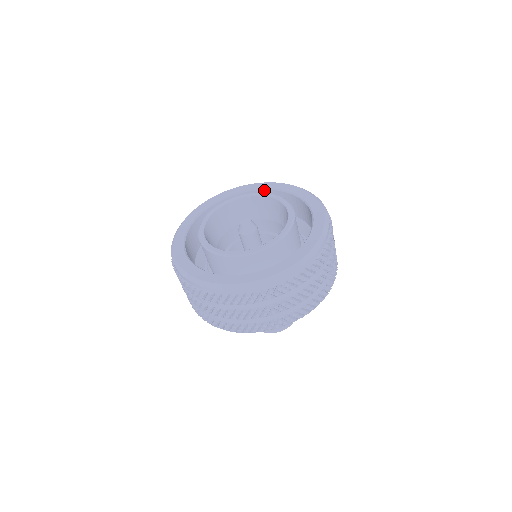
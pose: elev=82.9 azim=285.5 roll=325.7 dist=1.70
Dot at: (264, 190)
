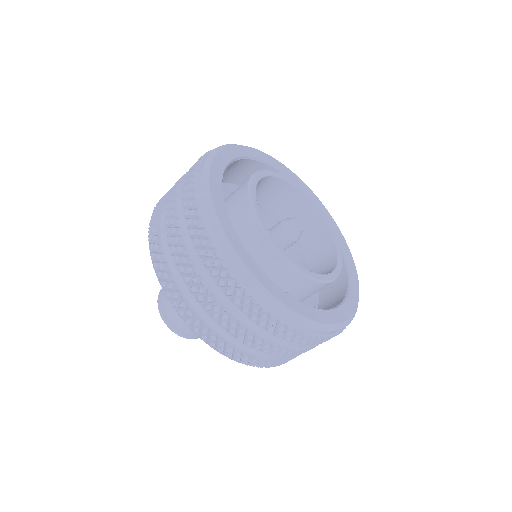
Dot at: occluded
